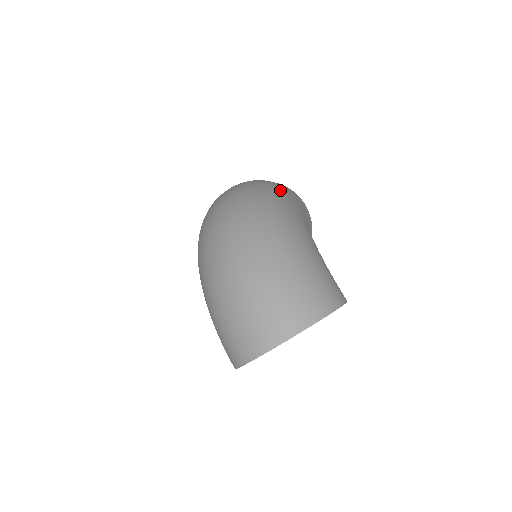
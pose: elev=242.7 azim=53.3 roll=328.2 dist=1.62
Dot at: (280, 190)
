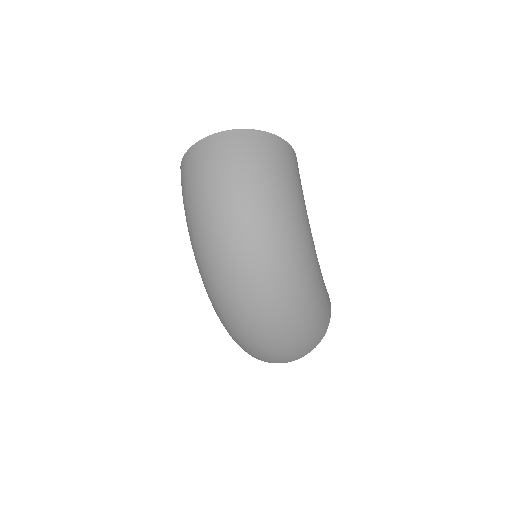
Dot at: (294, 200)
